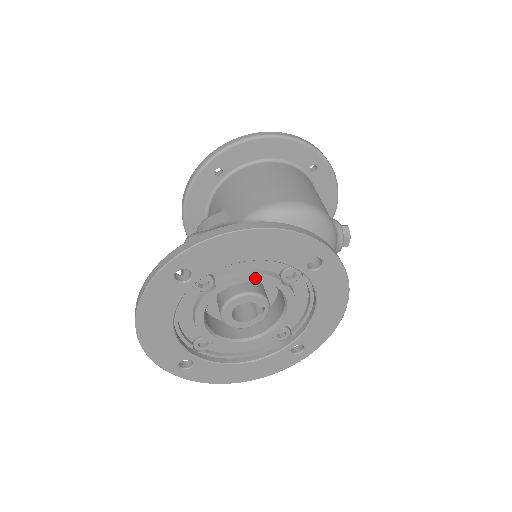
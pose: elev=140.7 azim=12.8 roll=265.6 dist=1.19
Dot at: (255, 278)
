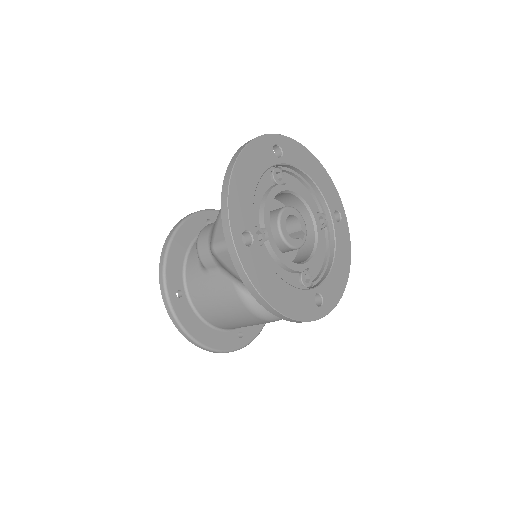
Dot at: (306, 199)
